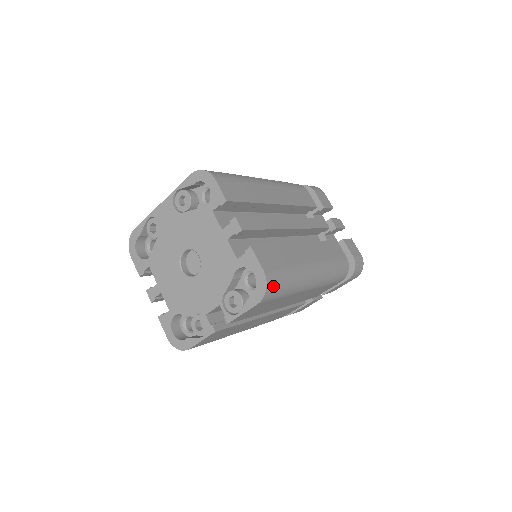
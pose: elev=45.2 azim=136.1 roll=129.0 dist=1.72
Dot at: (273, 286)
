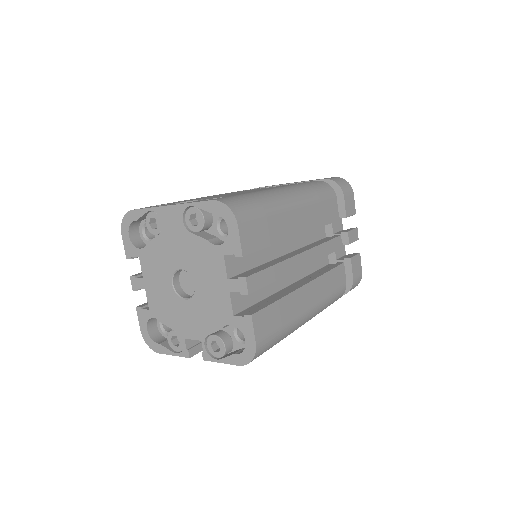
Dot at: (260, 354)
